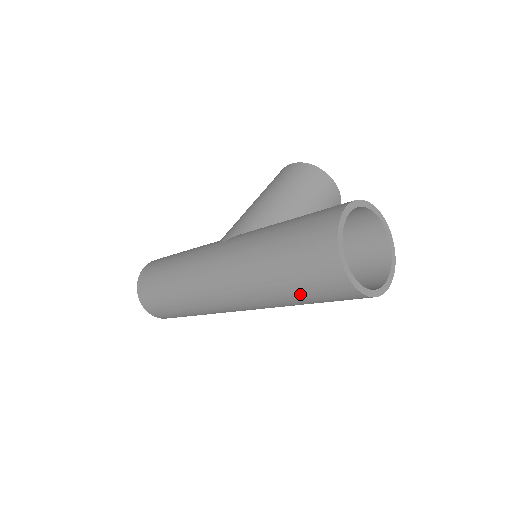
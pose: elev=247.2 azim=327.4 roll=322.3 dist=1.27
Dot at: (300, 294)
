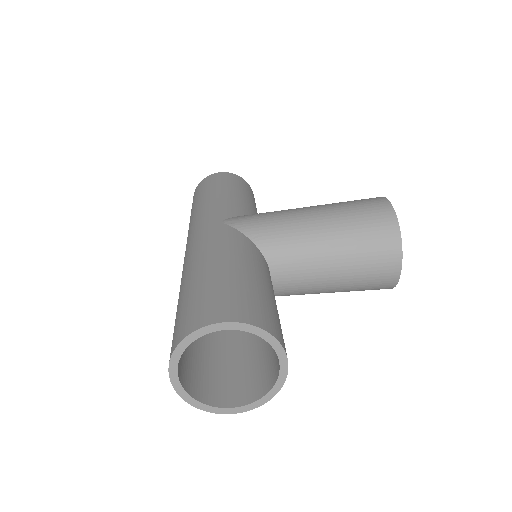
Dot at: occluded
